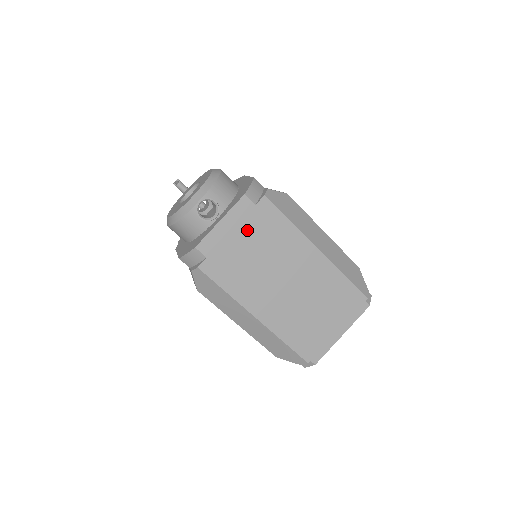
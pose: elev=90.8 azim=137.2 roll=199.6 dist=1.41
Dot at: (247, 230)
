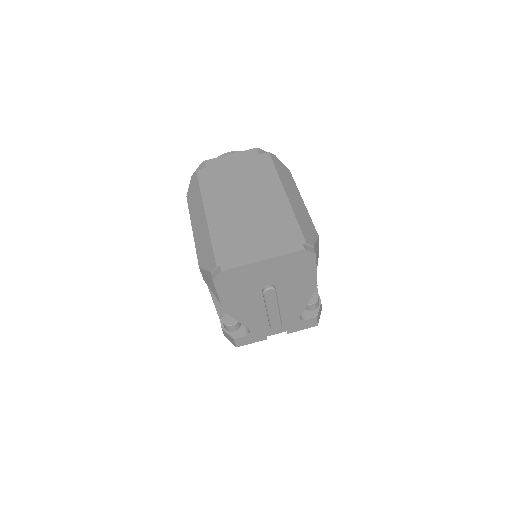
Dot at: (243, 164)
